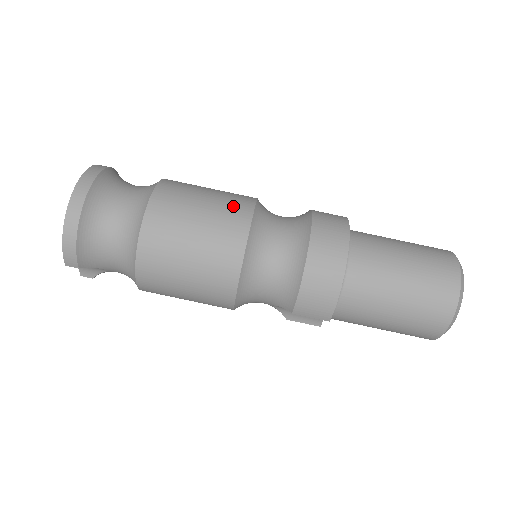
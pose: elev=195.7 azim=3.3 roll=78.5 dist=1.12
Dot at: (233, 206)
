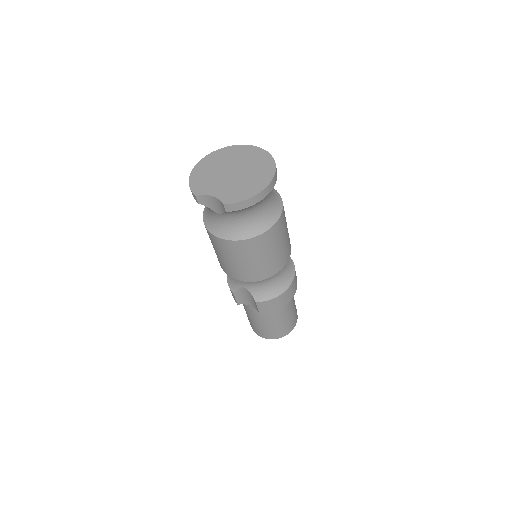
Dot at: occluded
